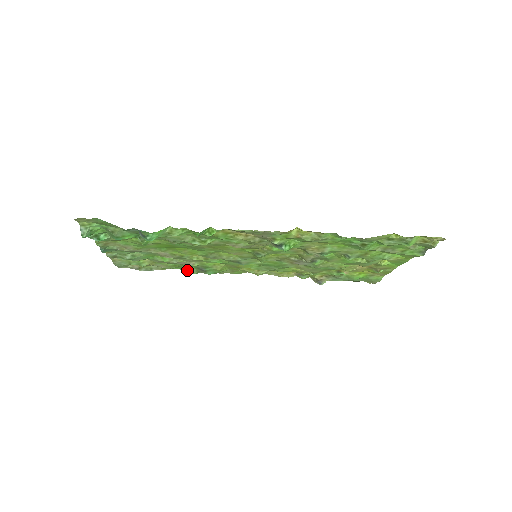
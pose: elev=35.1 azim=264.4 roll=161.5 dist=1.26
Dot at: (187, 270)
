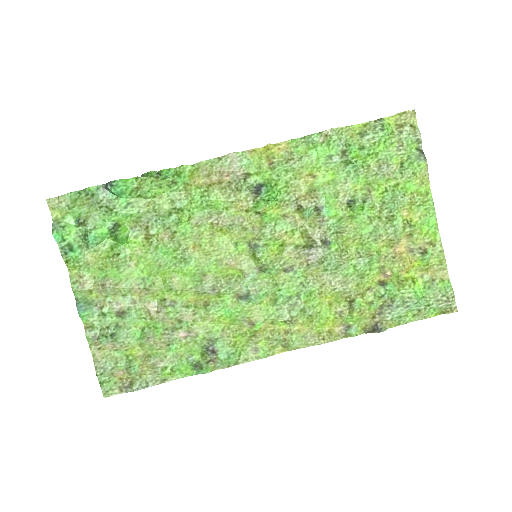
Dot at: (195, 373)
